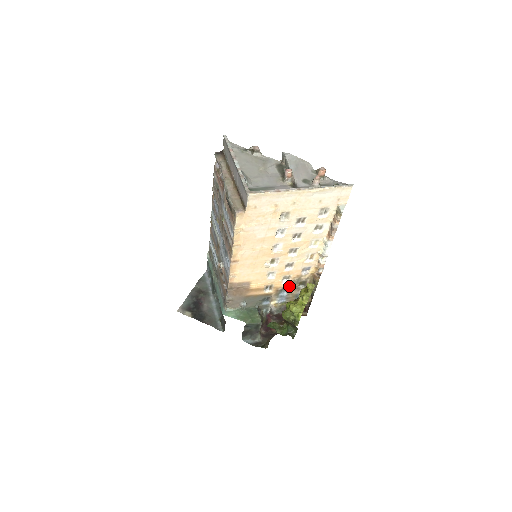
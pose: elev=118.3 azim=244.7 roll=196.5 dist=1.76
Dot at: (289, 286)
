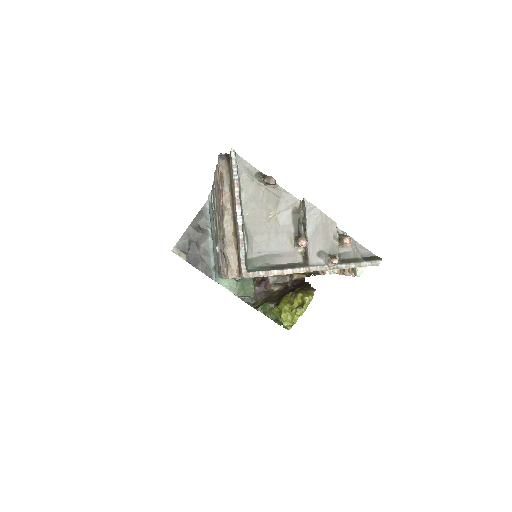
Dot at: occluded
